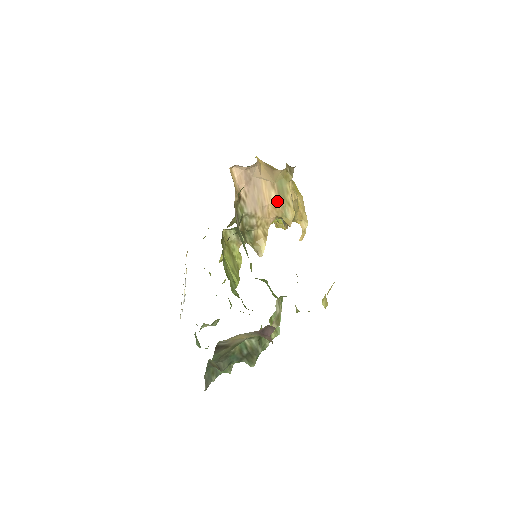
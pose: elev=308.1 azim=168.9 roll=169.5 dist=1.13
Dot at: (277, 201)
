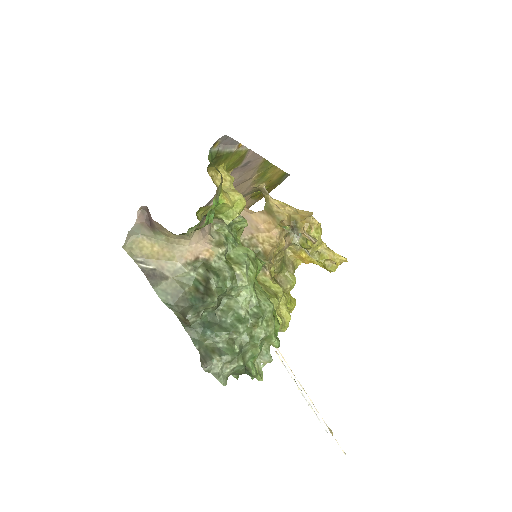
Dot at: (269, 218)
